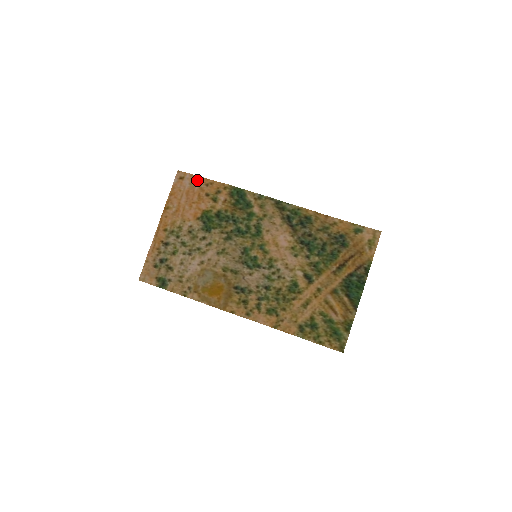
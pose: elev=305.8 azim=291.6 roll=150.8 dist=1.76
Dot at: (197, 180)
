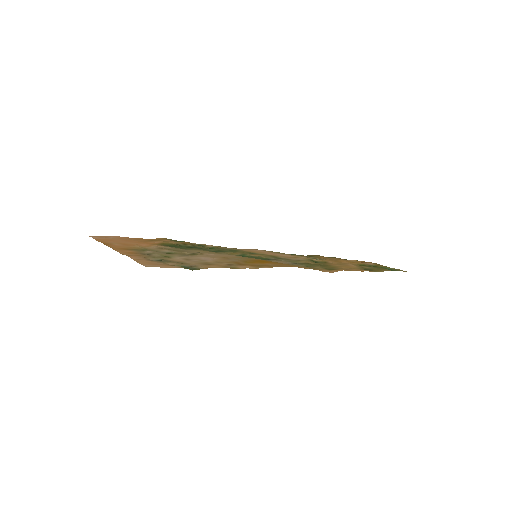
Dot at: (122, 238)
